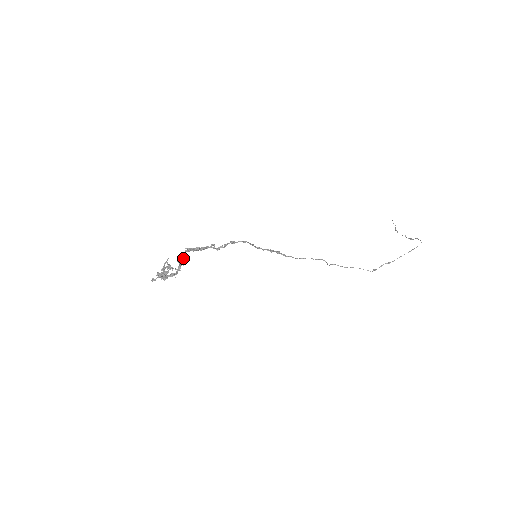
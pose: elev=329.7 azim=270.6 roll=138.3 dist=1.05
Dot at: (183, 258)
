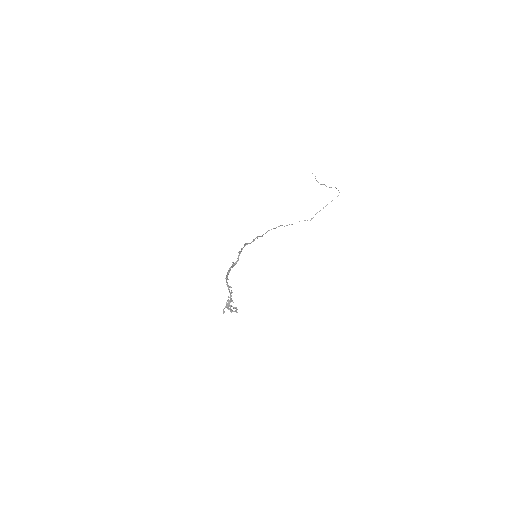
Dot at: (229, 287)
